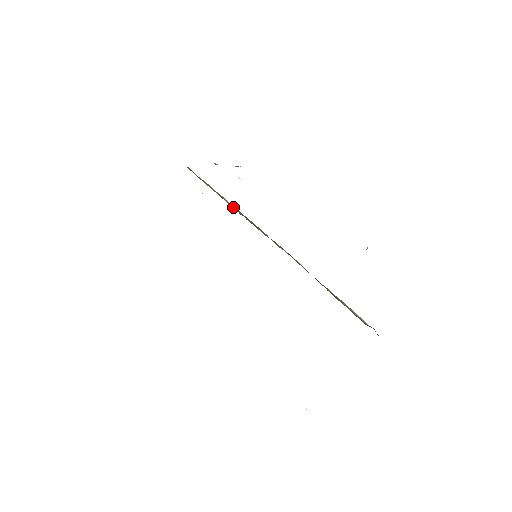
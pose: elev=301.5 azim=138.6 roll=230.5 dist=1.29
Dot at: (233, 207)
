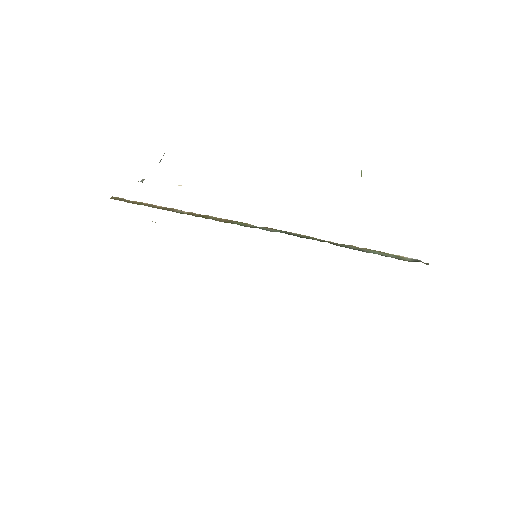
Dot at: (194, 215)
